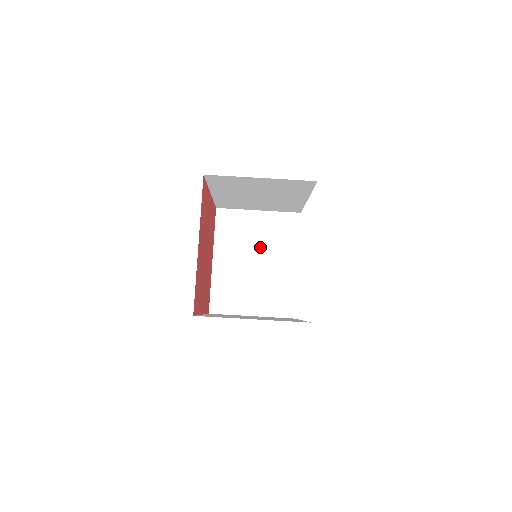
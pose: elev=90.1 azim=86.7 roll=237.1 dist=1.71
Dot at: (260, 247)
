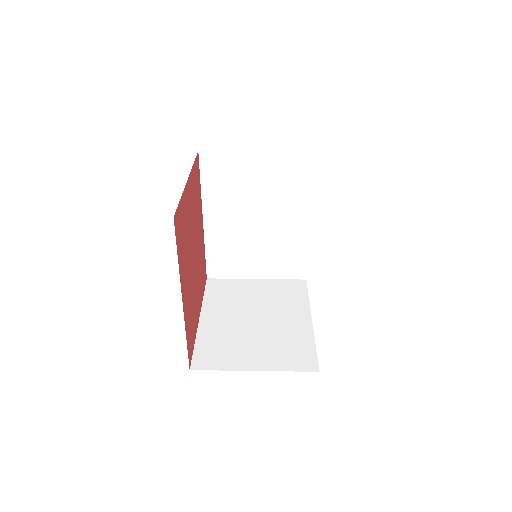
Dot at: (260, 306)
